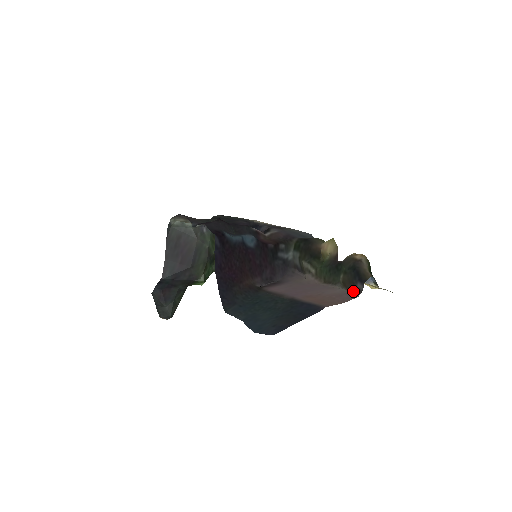
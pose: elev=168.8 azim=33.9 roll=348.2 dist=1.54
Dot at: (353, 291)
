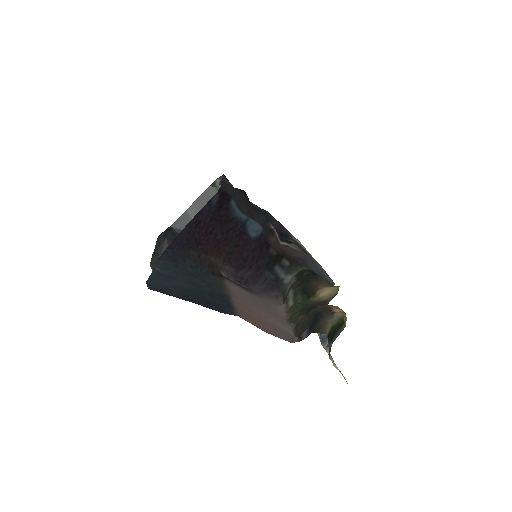
Dot at: (295, 336)
